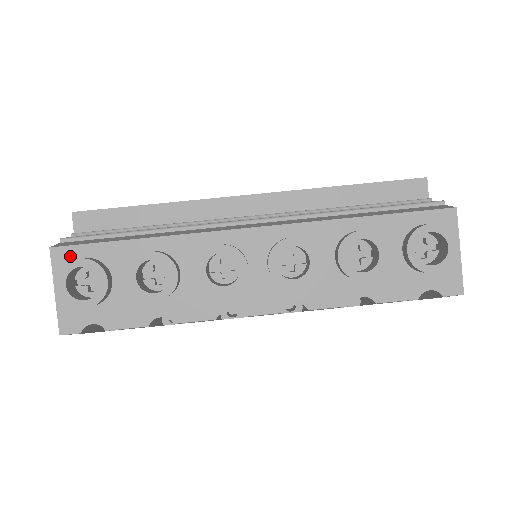
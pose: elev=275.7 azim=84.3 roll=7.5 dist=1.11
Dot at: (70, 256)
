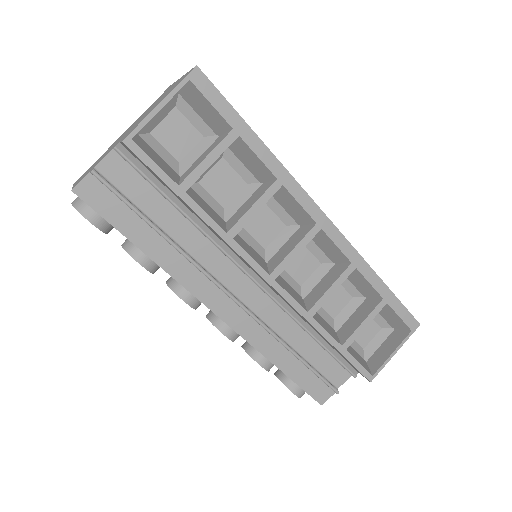
Dot at: occluded
